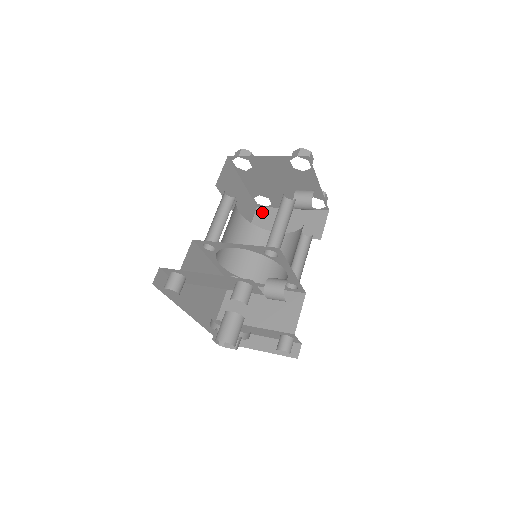
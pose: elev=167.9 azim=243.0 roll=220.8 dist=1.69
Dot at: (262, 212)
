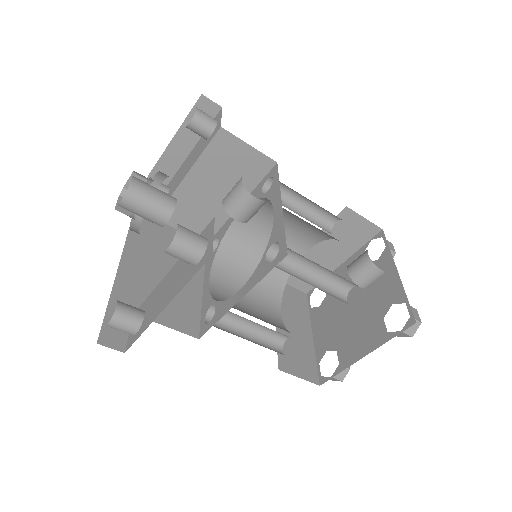
Dot at: occluded
